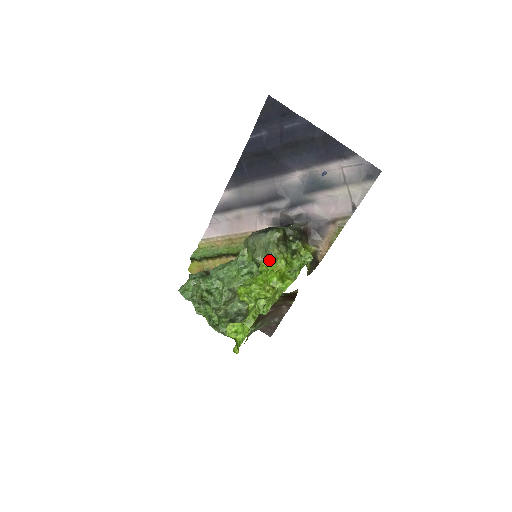
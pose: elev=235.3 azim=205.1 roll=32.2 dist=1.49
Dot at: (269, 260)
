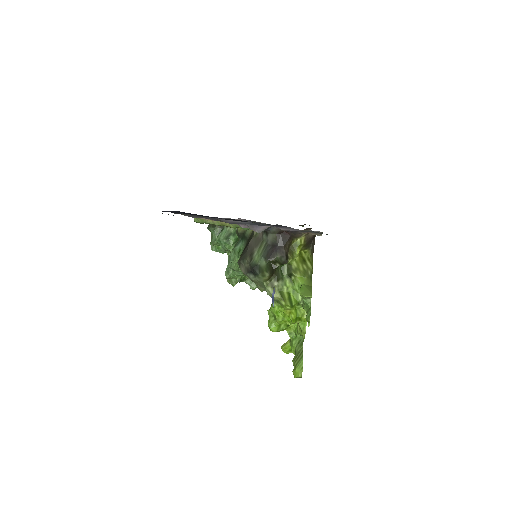
Dot at: (275, 304)
